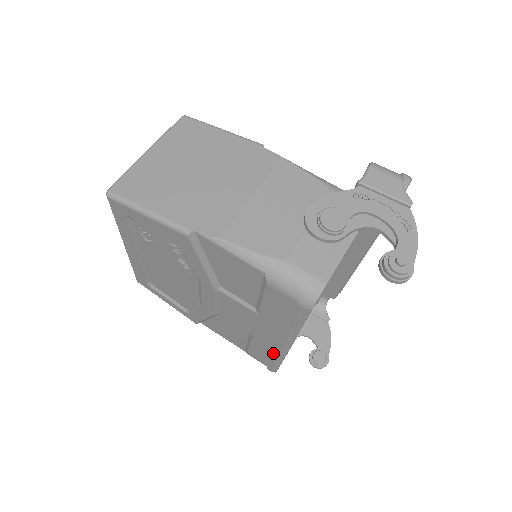
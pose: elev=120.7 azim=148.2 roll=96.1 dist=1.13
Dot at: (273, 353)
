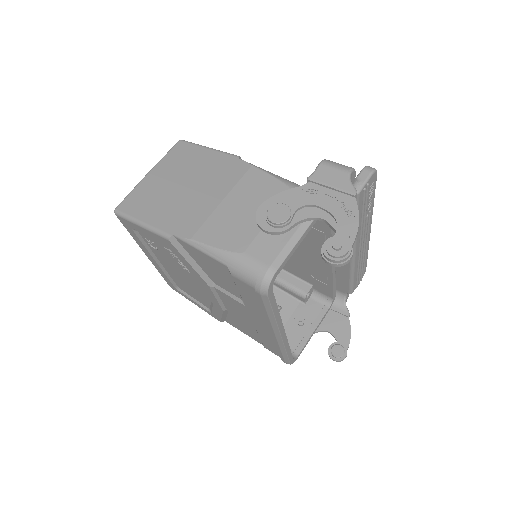
Dot at: occluded
